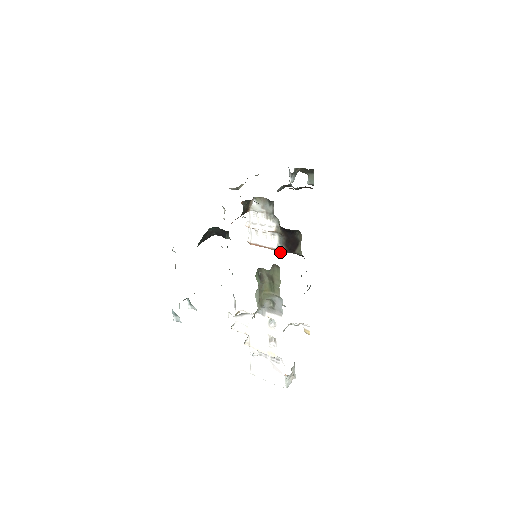
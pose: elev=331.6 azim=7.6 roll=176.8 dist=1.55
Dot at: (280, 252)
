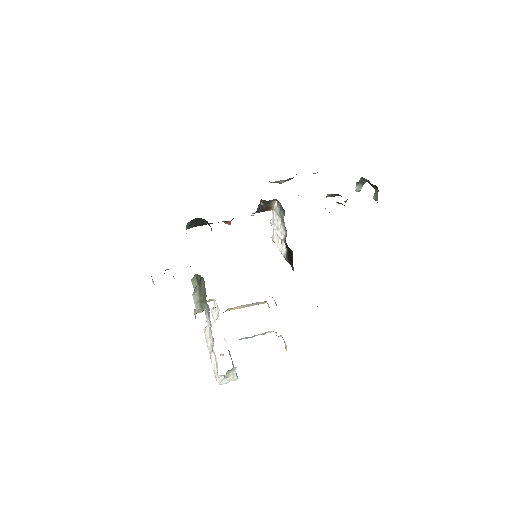
Dot at: occluded
